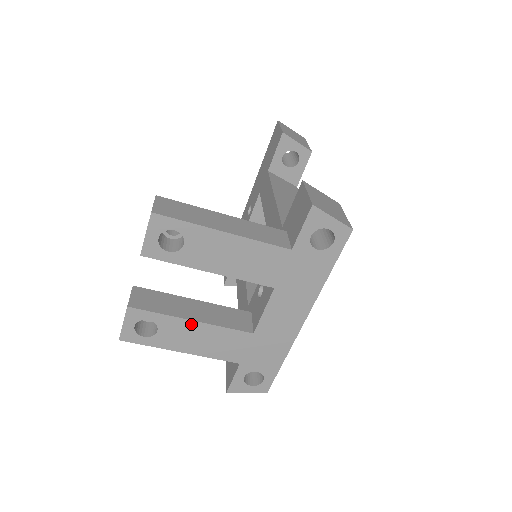
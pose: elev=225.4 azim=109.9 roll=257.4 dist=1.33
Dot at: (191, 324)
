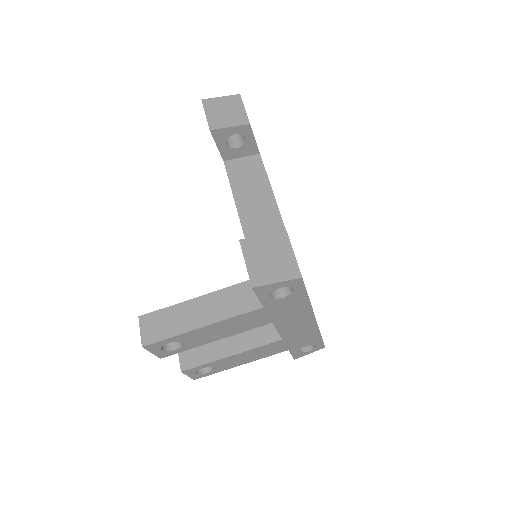
Dot at: (232, 357)
